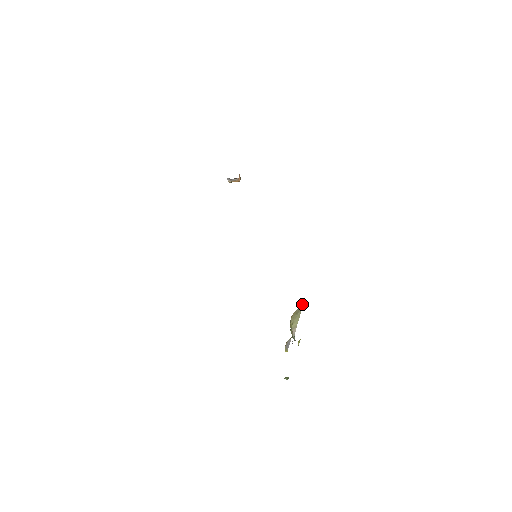
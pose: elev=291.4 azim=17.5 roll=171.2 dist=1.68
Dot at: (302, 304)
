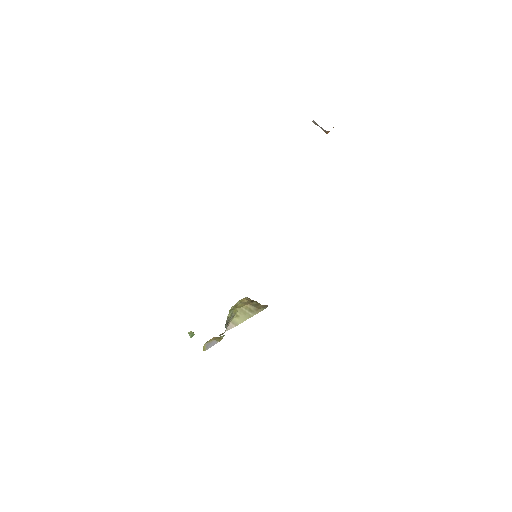
Dot at: (262, 309)
